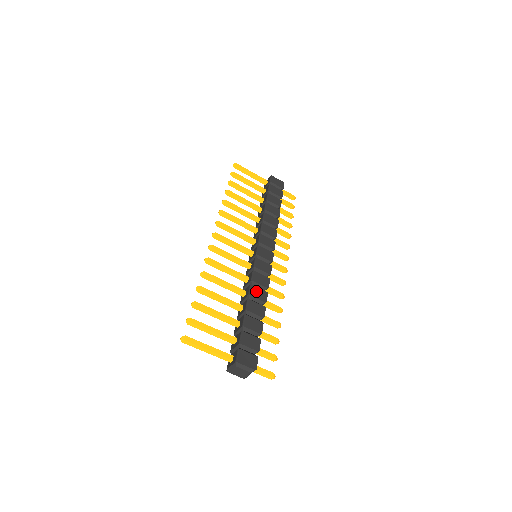
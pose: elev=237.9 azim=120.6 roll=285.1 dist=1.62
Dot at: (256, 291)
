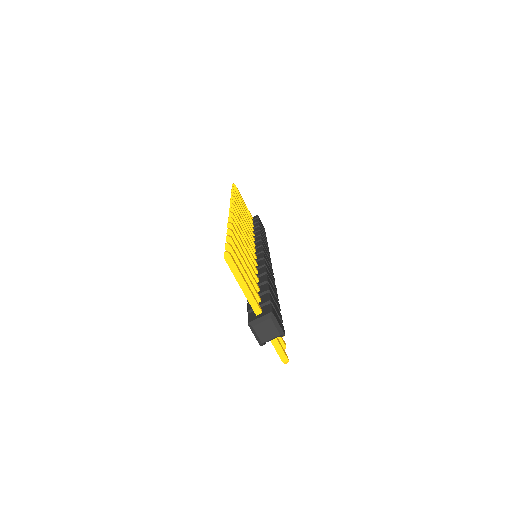
Dot at: (270, 275)
